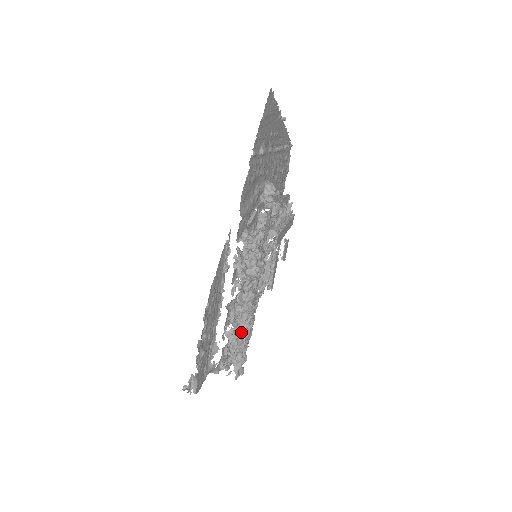
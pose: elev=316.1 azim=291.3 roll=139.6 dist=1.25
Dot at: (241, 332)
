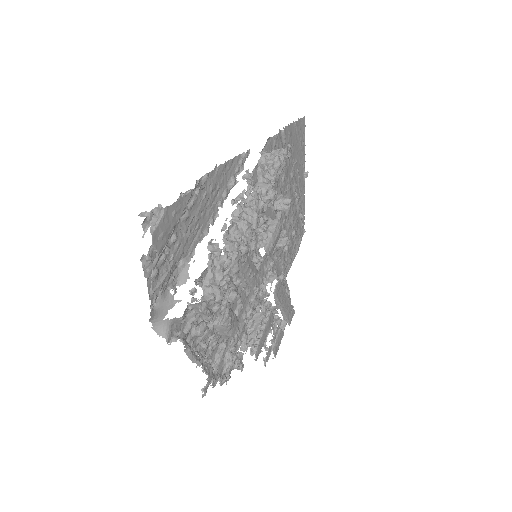
Dot at: (230, 244)
